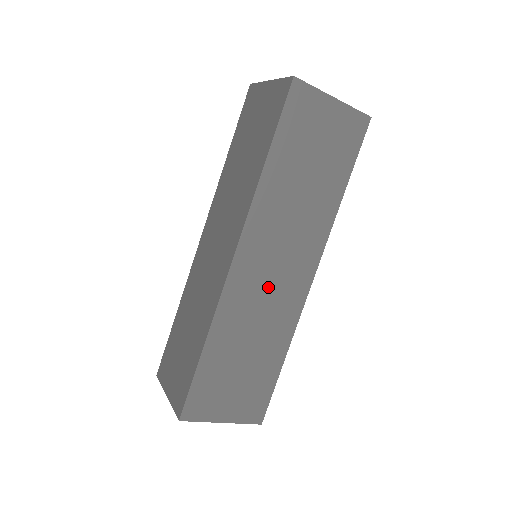
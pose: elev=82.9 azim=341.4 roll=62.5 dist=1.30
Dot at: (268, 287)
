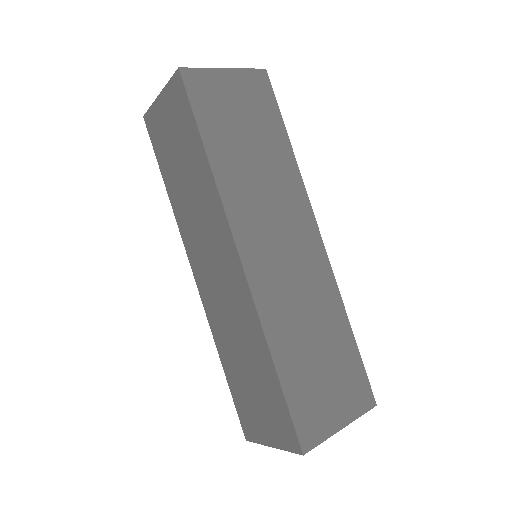
Dot at: (289, 268)
